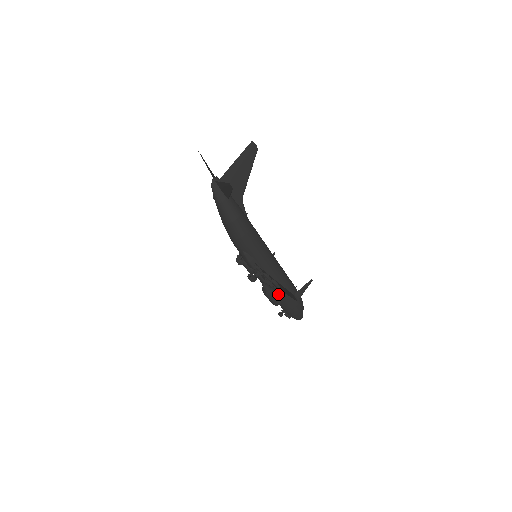
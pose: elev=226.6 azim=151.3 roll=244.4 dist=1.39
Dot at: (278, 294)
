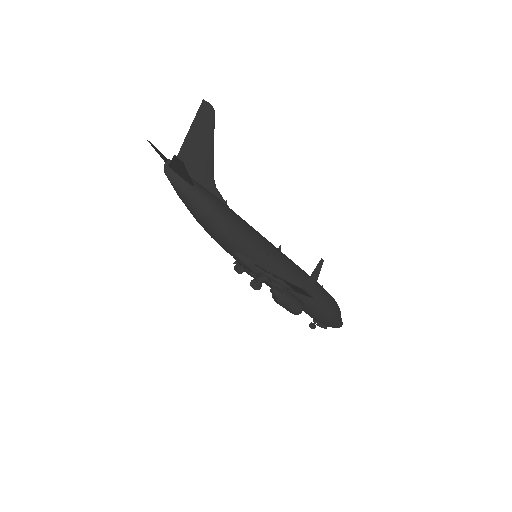
Dot at: (295, 298)
